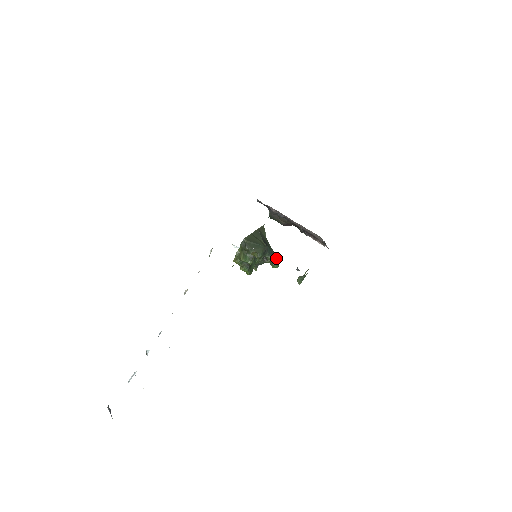
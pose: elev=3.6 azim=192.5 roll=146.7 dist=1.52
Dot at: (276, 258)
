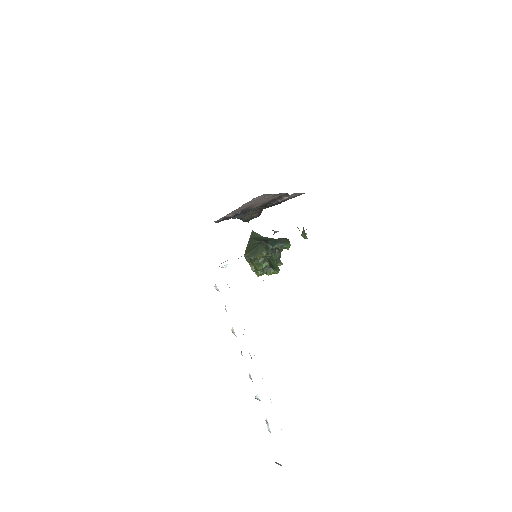
Dot at: (283, 241)
